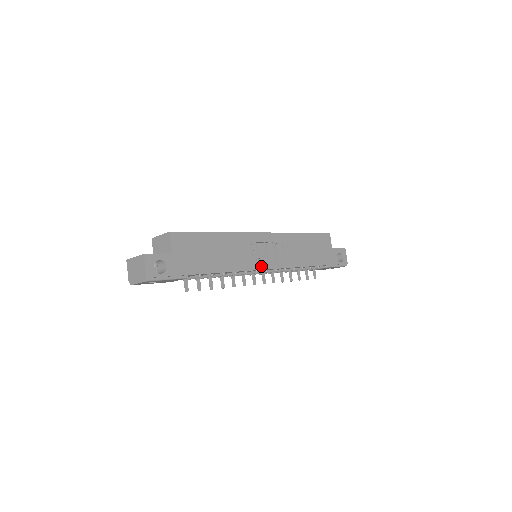
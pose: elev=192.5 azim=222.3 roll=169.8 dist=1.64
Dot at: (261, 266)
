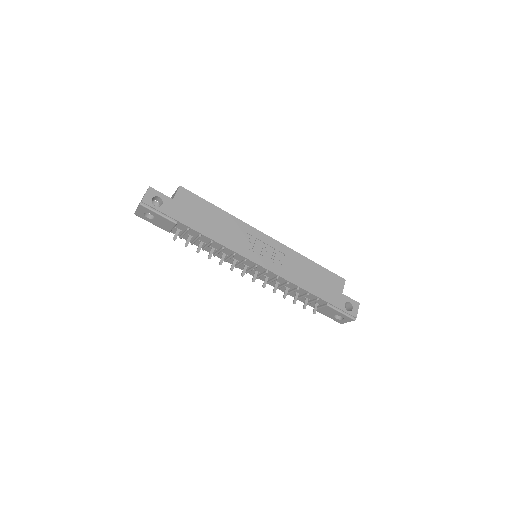
Dot at: (252, 258)
